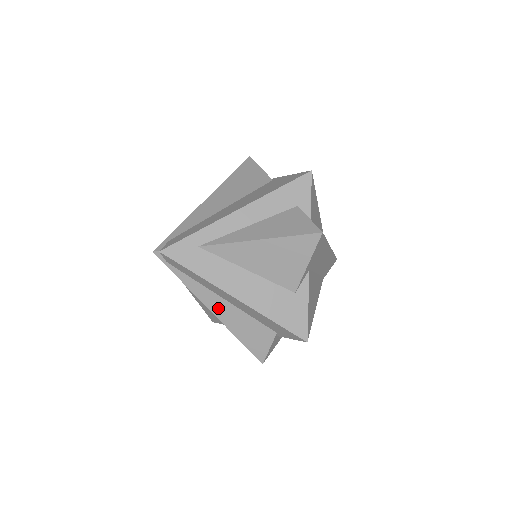
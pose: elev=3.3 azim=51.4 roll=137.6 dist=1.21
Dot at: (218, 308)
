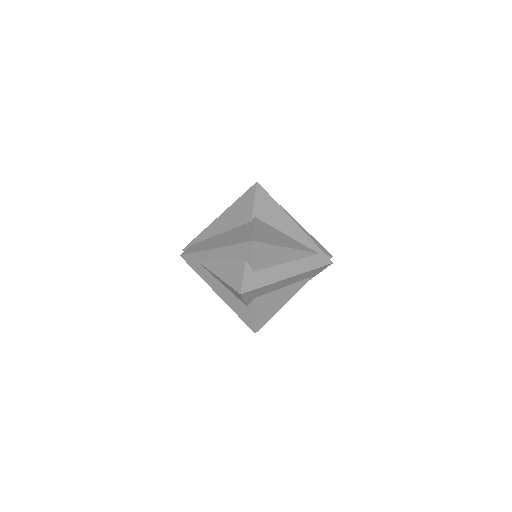
Dot at: occluded
